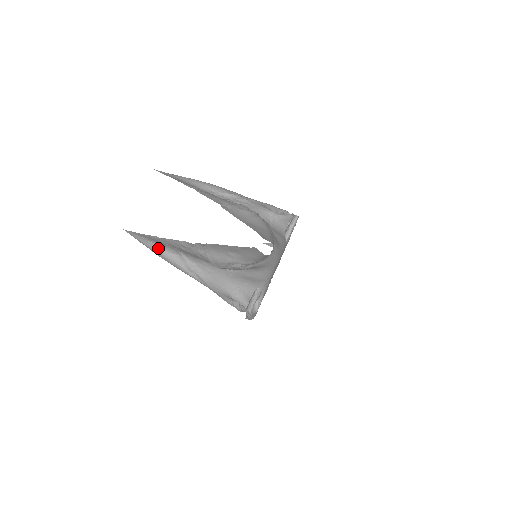
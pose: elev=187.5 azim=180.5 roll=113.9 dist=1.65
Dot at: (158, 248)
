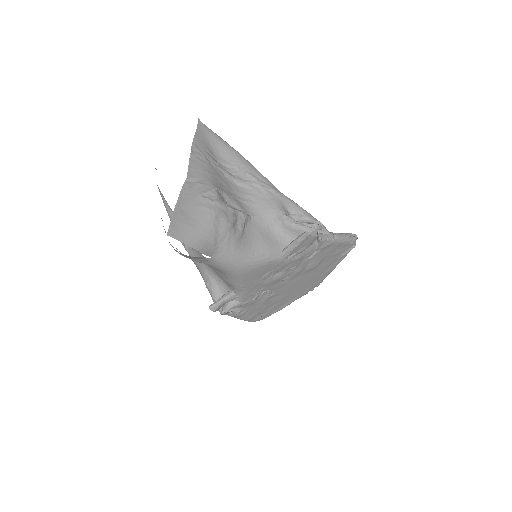
Dot at: (164, 200)
